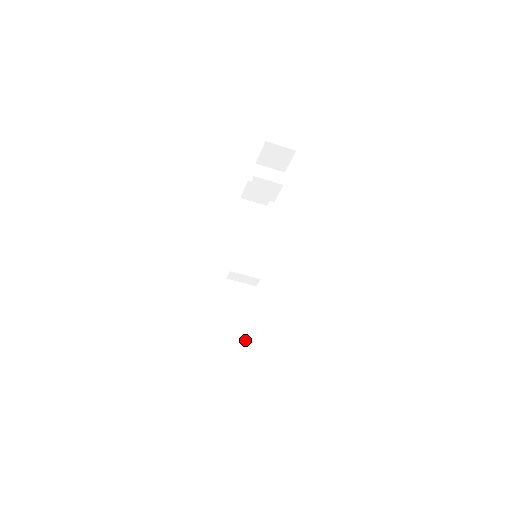
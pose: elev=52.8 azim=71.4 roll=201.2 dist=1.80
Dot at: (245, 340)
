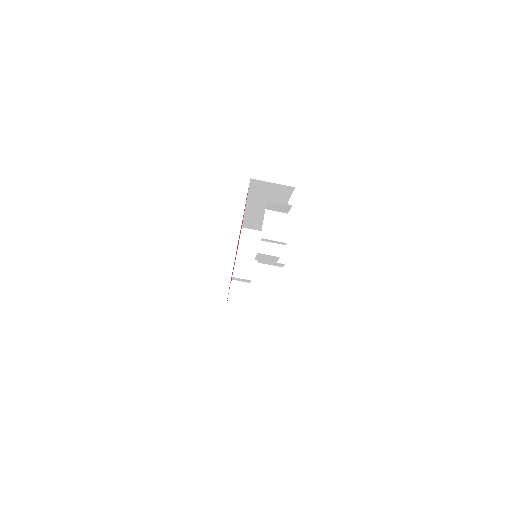
Dot at: occluded
